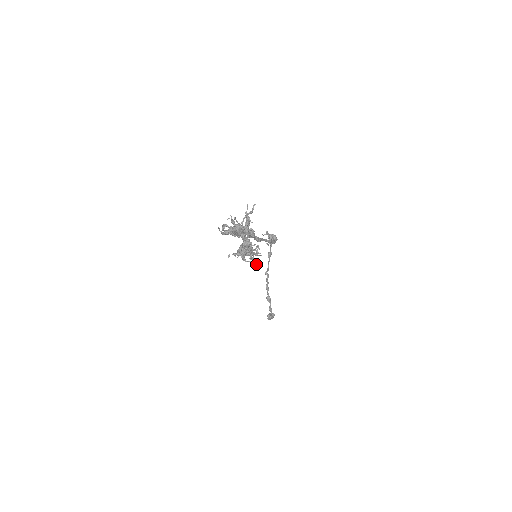
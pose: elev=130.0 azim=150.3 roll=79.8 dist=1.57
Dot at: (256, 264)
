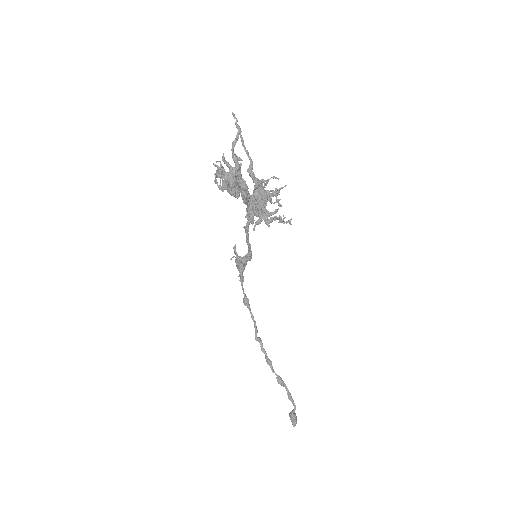
Dot at: (281, 221)
